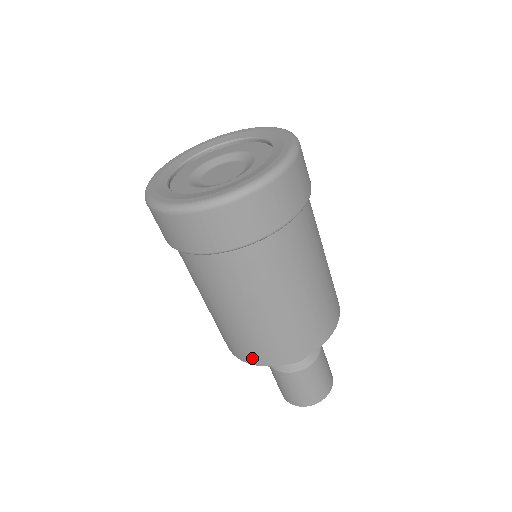
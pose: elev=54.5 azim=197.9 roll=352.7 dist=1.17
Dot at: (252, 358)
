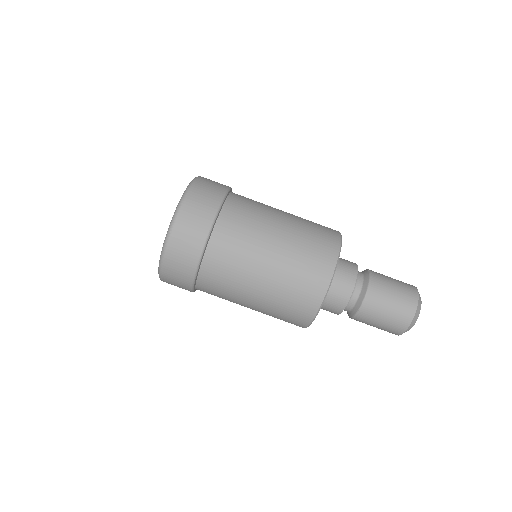
Dot at: (320, 282)
